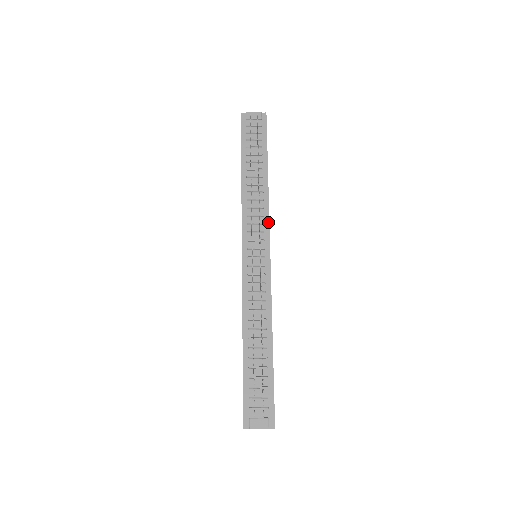
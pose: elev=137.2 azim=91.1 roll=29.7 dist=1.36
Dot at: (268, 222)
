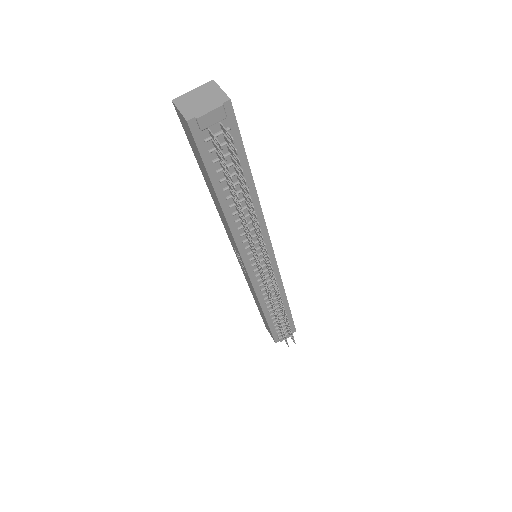
Dot at: (267, 234)
